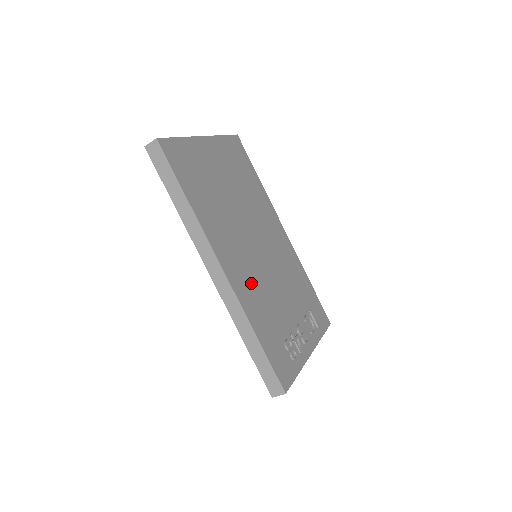
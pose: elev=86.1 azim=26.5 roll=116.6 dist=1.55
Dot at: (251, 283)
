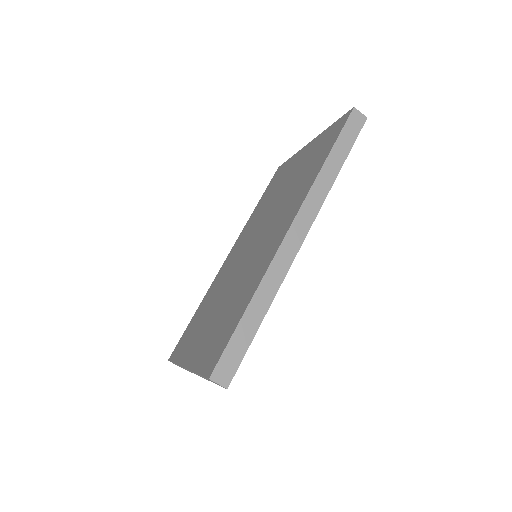
Dot at: occluded
